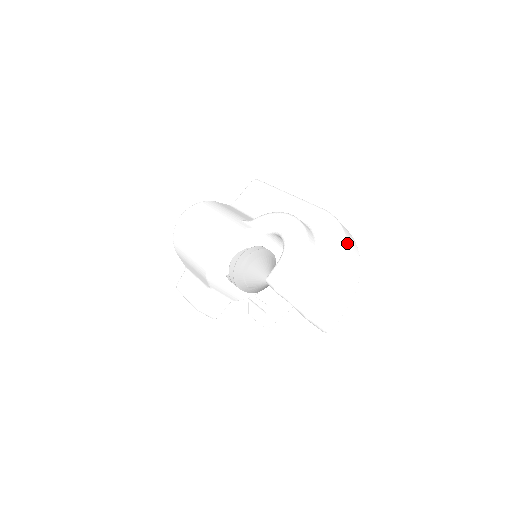
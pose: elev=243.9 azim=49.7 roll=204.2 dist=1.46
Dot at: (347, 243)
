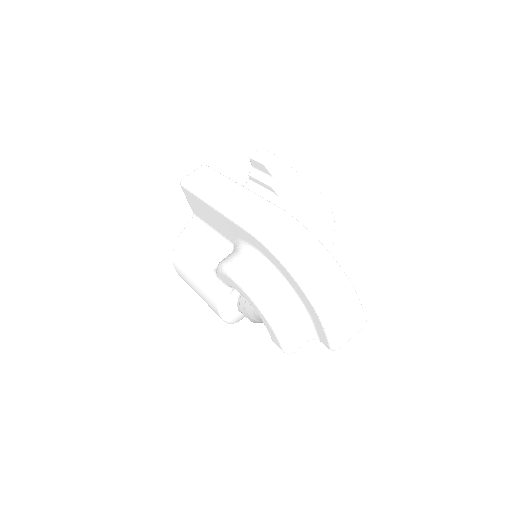
Dot at: (300, 274)
